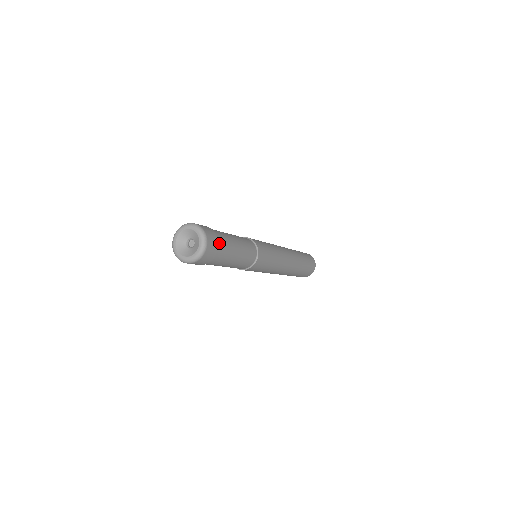
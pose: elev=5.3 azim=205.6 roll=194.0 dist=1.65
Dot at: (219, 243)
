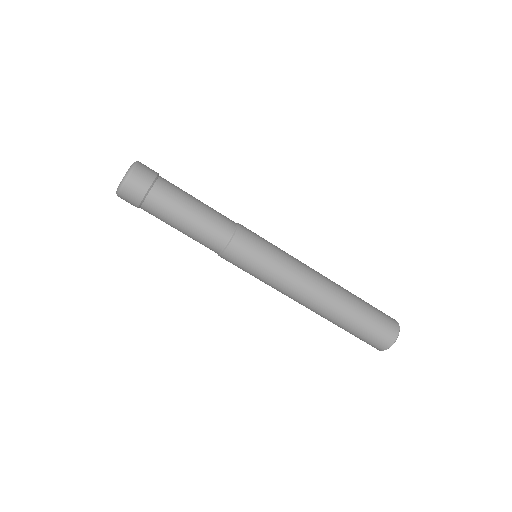
Dot at: (160, 180)
